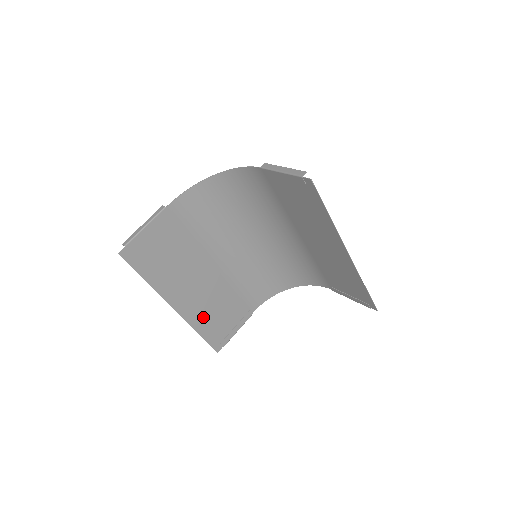
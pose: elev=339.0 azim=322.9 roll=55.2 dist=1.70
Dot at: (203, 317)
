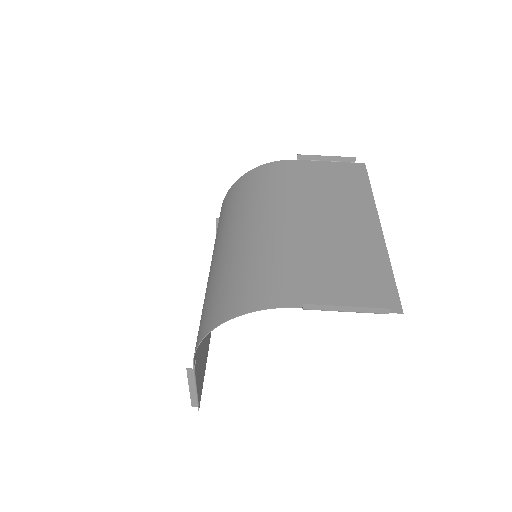
Dot at: occluded
